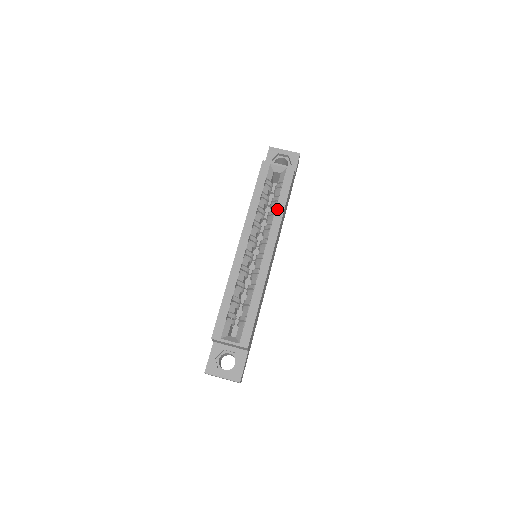
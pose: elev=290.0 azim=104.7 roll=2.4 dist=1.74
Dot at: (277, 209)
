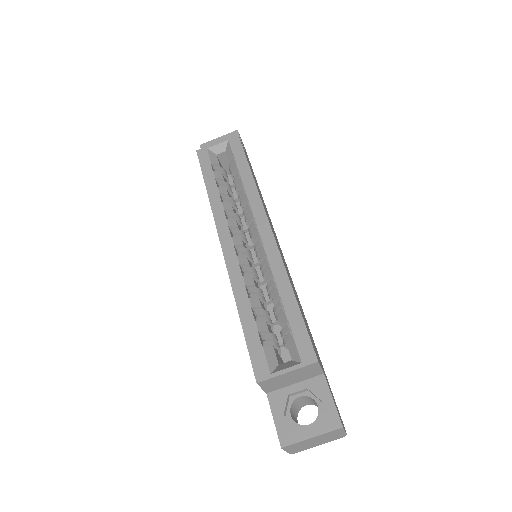
Dot at: (244, 182)
